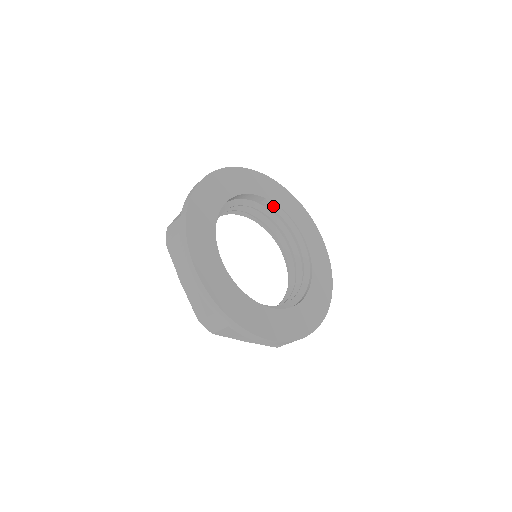
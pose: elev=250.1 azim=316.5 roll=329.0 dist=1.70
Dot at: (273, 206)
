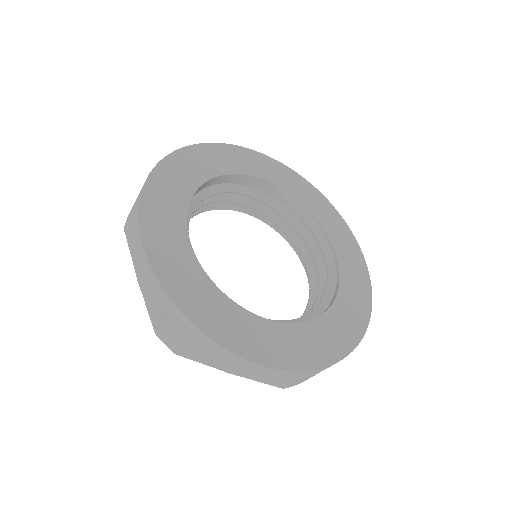
Dot at: (285, 196)
